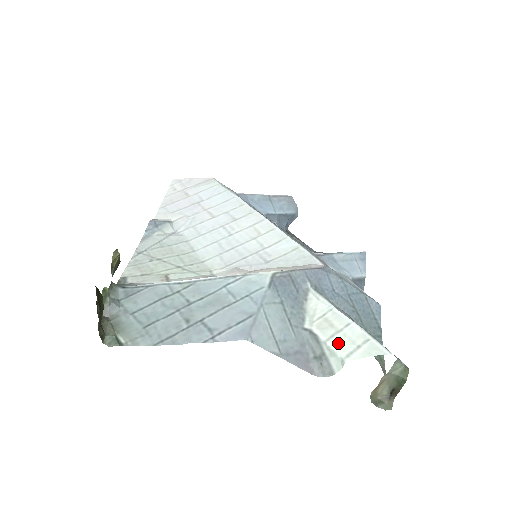
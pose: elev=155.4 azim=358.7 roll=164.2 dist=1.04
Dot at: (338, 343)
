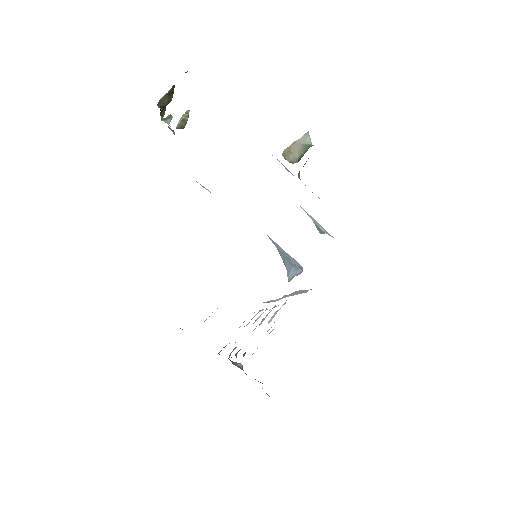
Dot at: occluded
